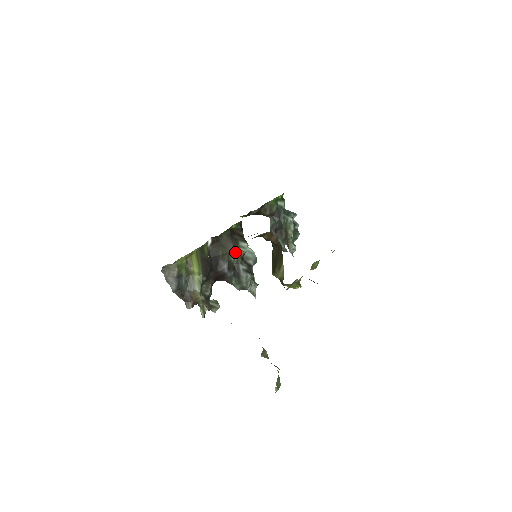
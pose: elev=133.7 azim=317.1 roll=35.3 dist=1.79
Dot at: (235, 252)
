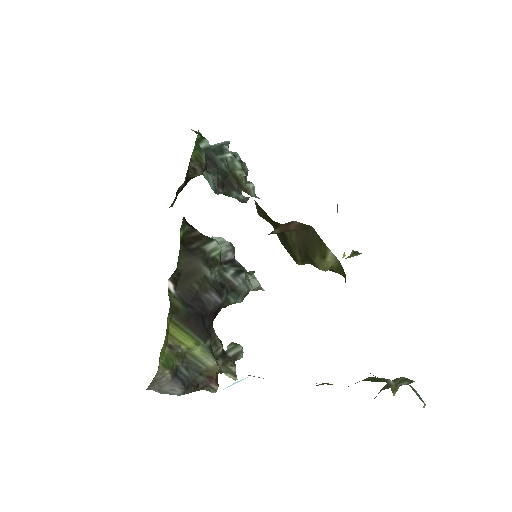
Dot at: (210, 266)
